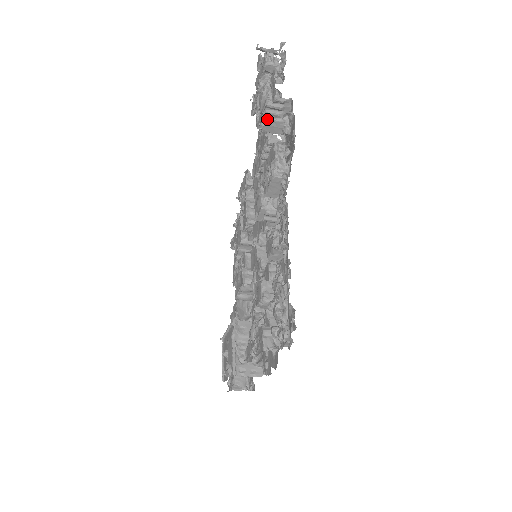
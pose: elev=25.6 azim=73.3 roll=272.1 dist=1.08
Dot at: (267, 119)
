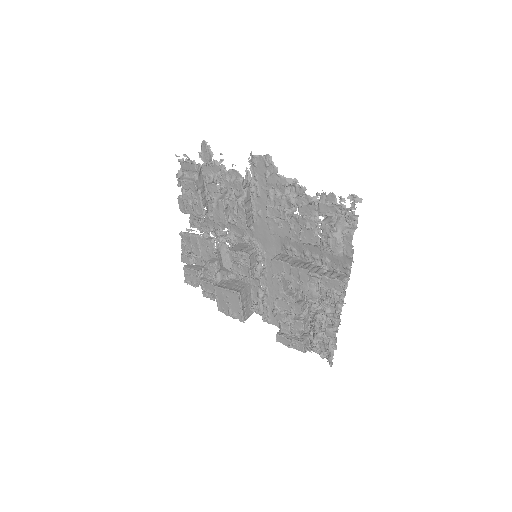
Dot at: (333, 254)
